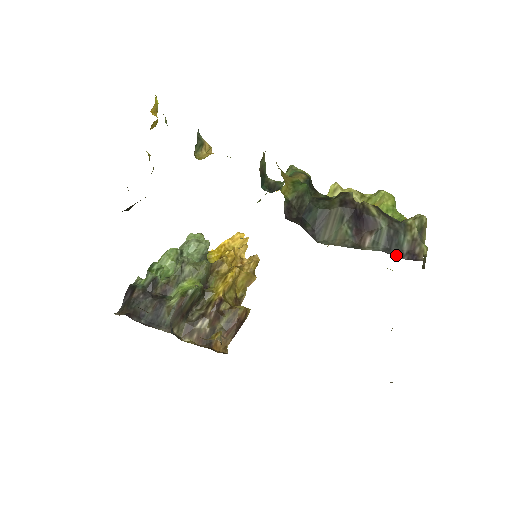
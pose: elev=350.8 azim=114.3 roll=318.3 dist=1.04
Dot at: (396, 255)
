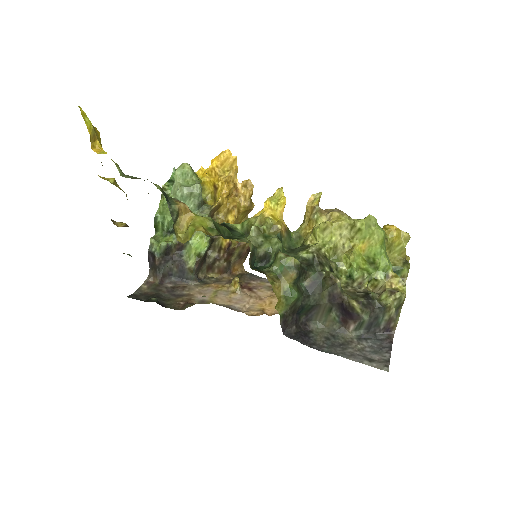
Dot at: (374, 332)
